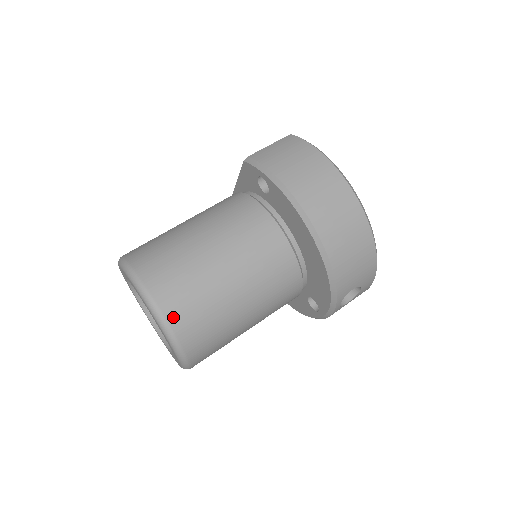
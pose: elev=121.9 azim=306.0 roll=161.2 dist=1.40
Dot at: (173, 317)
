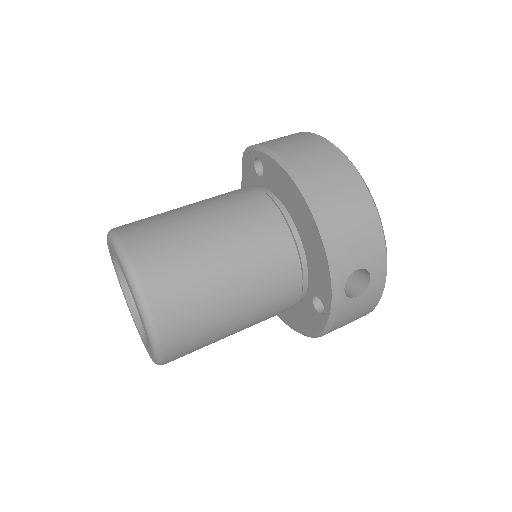
Dot at: (142, 267)
